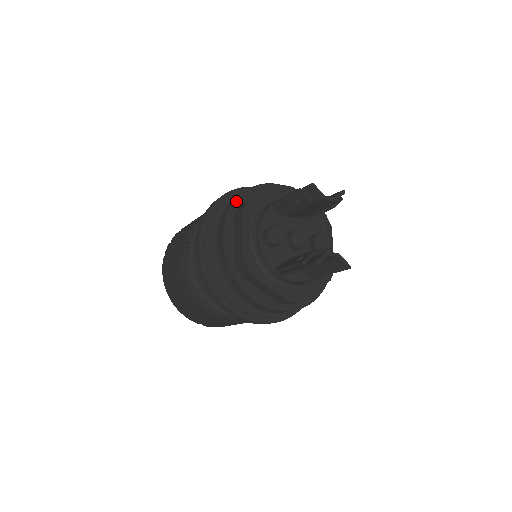
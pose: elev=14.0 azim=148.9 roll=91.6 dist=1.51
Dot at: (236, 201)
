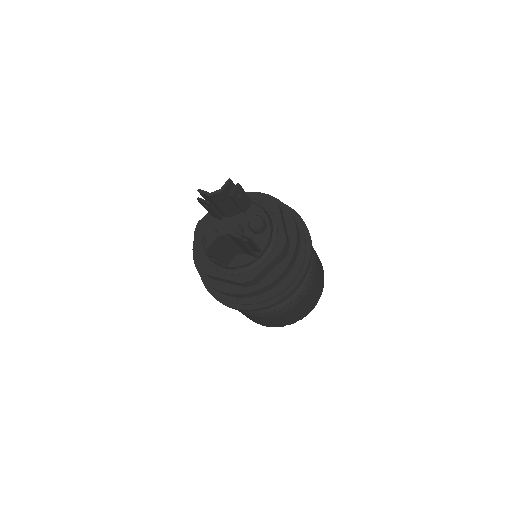
Dot at: occluded
